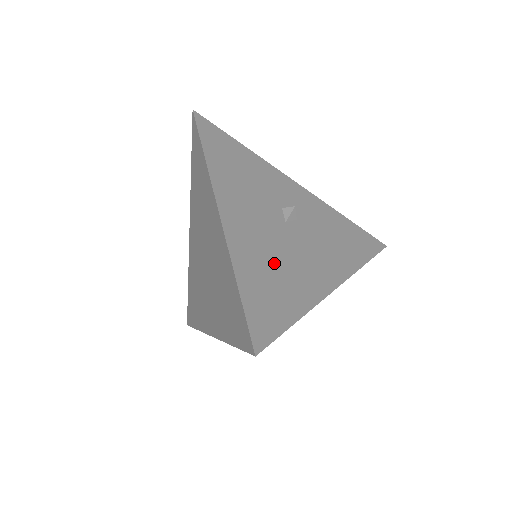
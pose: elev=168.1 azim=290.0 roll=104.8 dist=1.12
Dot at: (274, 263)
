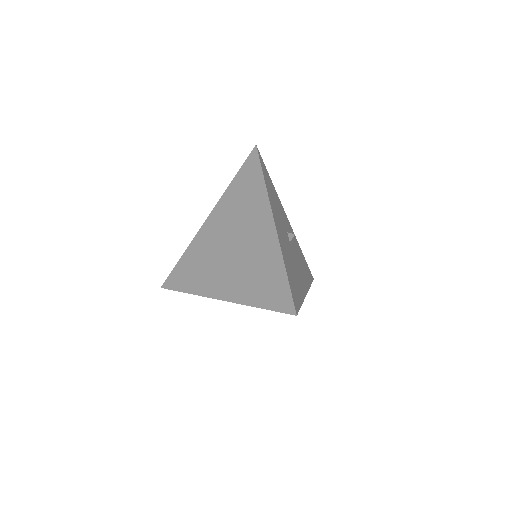
Dot at: (292, 266)
